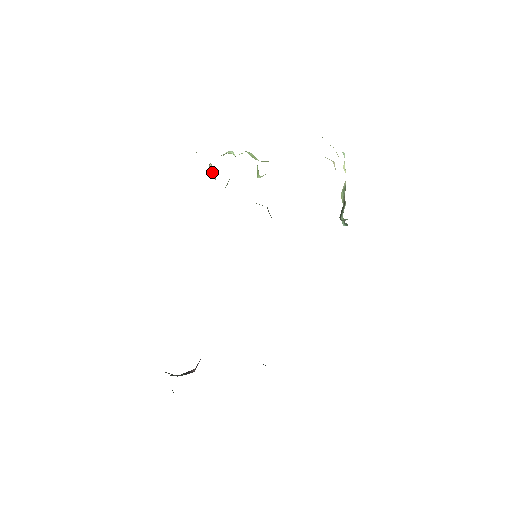
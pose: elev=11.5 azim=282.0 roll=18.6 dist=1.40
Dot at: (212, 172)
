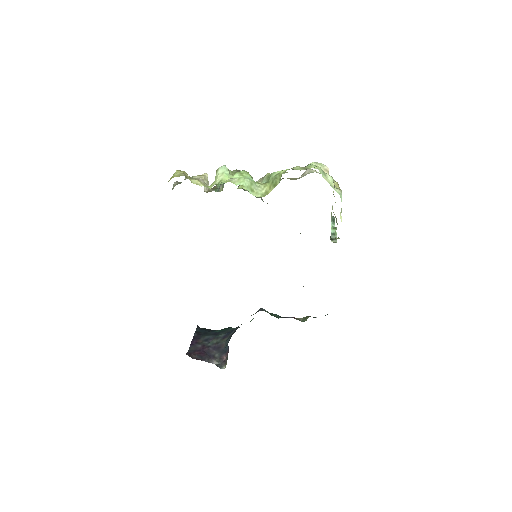
Dot at: occluded
